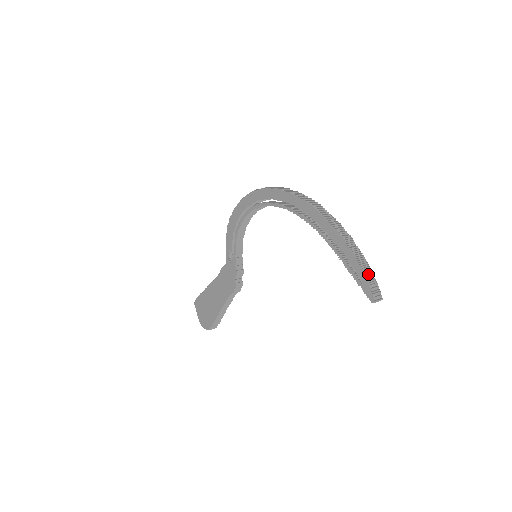
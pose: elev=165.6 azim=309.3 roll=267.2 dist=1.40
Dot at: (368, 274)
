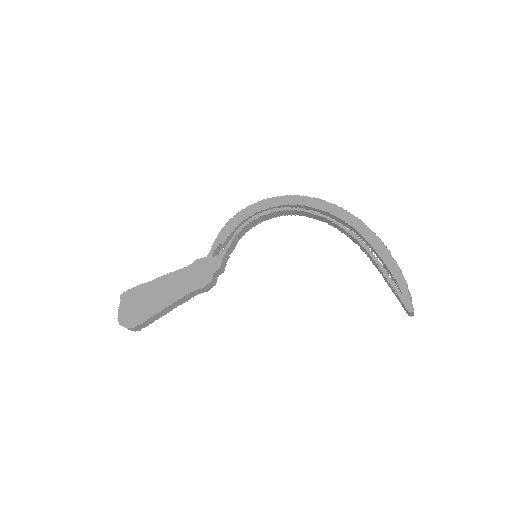
Dot at: (407, 288)
